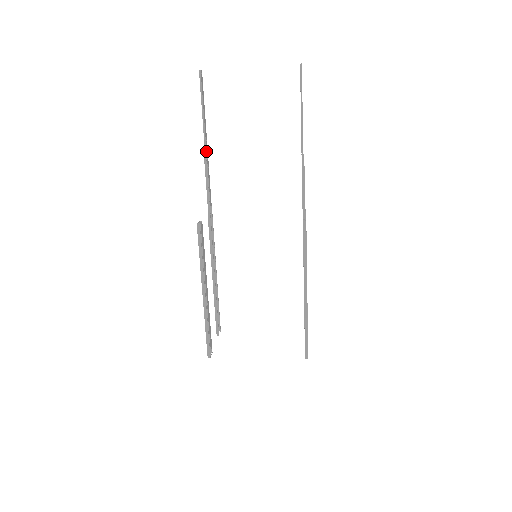
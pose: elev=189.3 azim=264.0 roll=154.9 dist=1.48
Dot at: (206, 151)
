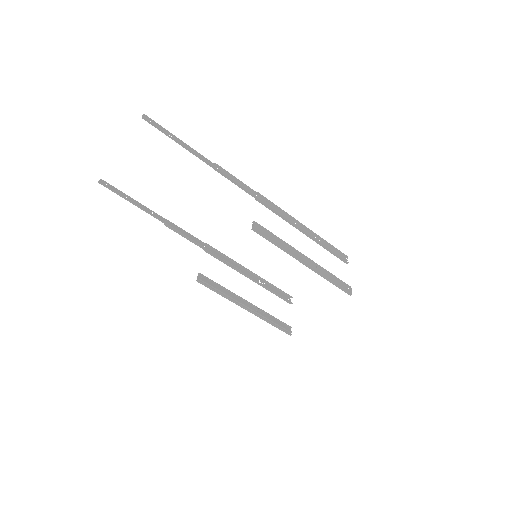
Dot at: (160, 220)
